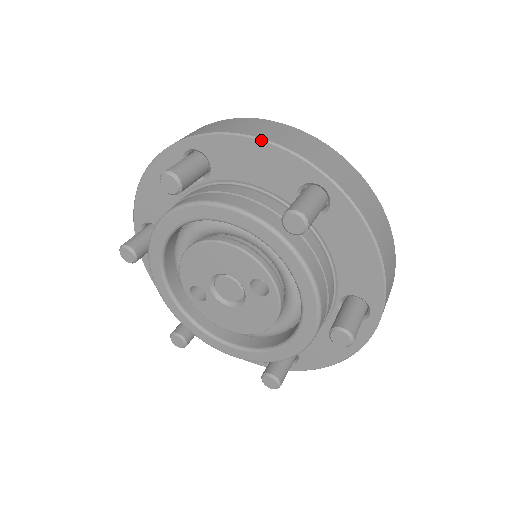
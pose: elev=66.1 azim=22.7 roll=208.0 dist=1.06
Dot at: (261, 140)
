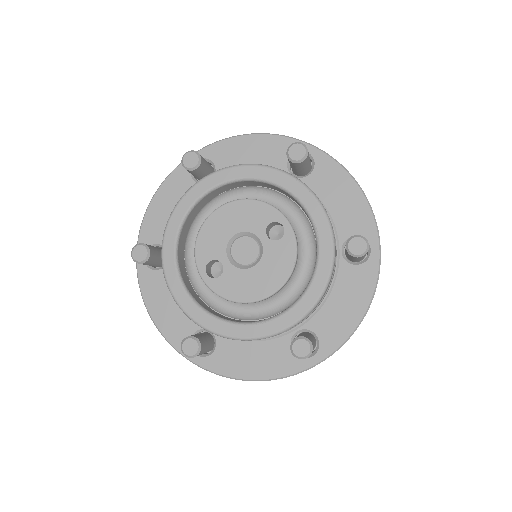
Dot at: (255, 134)
